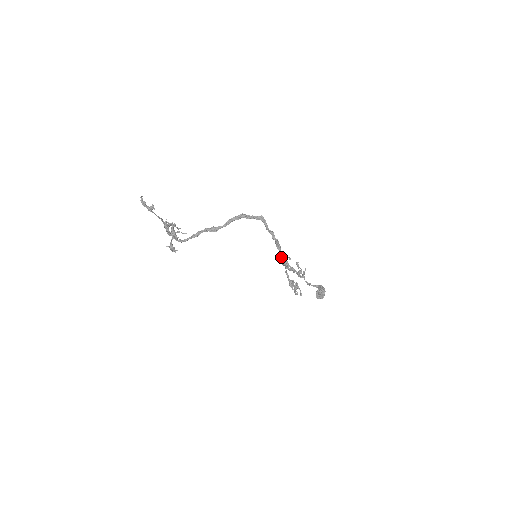
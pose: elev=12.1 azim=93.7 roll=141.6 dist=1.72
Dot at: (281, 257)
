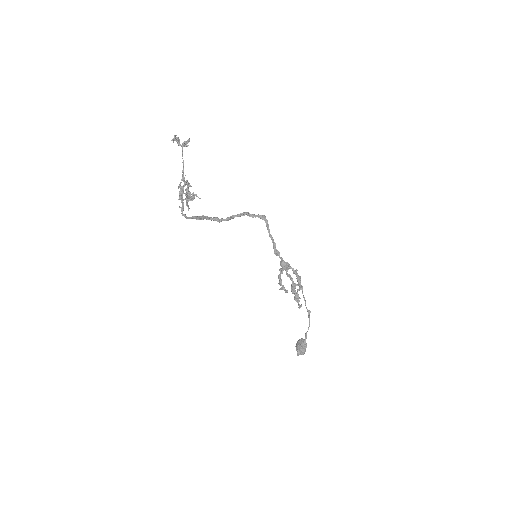
Dot at: (281, 260)
